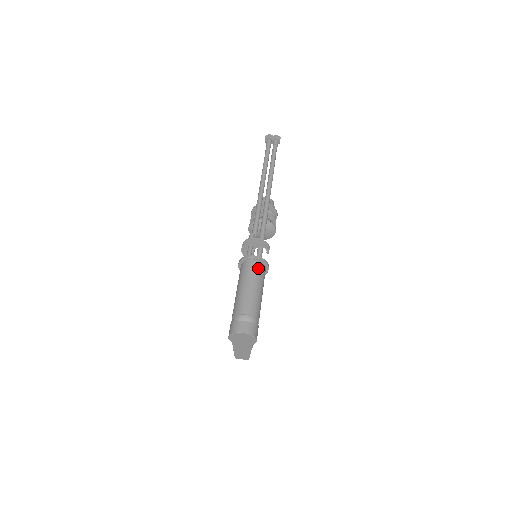
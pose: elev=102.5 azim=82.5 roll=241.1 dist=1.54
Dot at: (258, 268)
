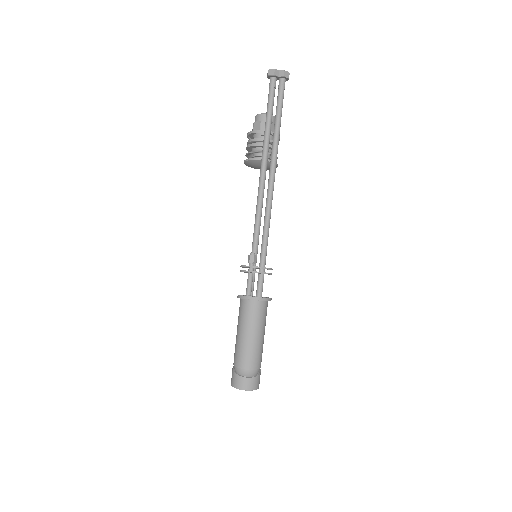
Dot at: (260, 310)
